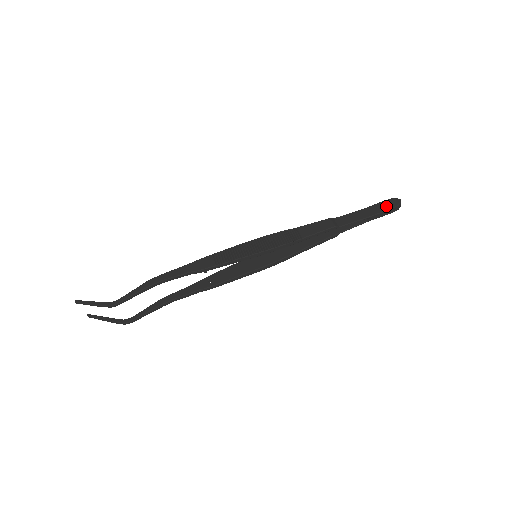
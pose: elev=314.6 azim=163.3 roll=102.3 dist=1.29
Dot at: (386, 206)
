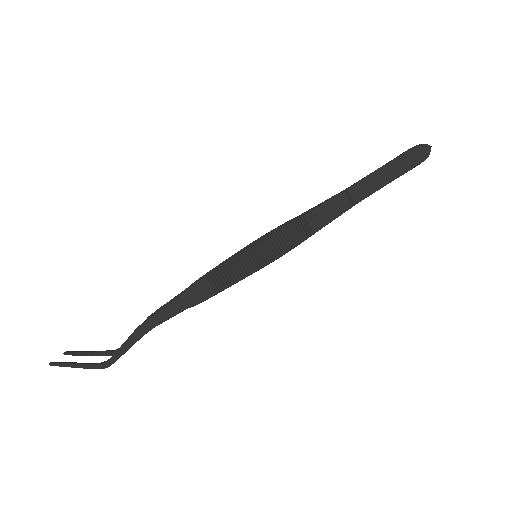
Dot at: (413, 161)
